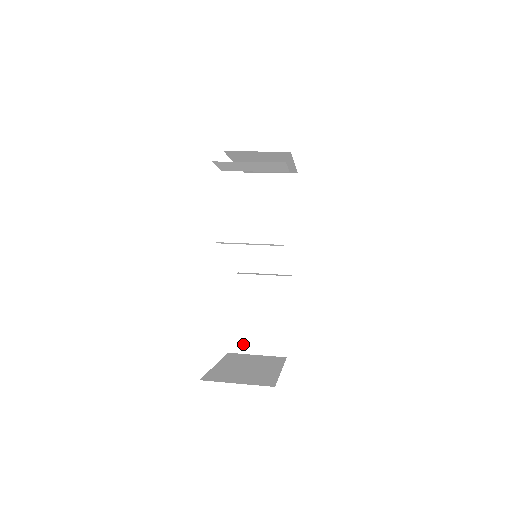
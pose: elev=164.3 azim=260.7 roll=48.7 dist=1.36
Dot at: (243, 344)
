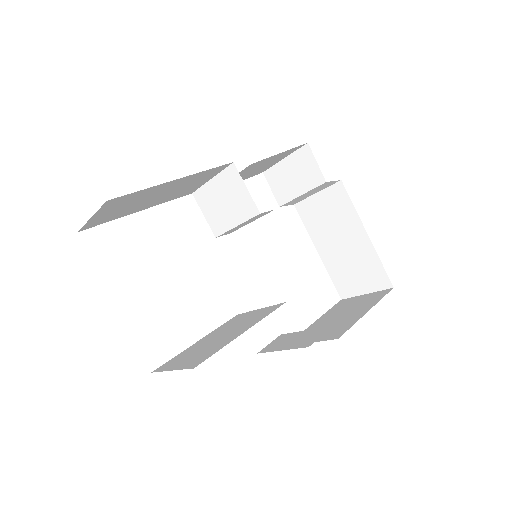
Dot at: (173, 363)
